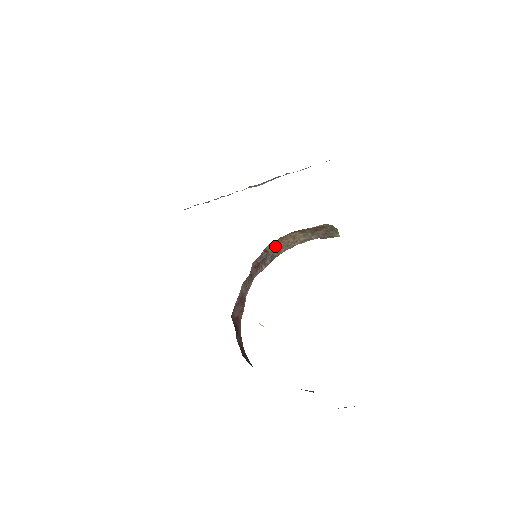
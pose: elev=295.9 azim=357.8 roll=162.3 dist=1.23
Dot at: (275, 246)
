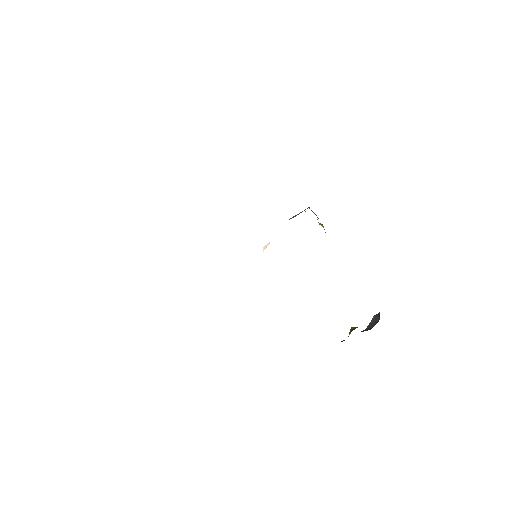
Dot at: occluded
